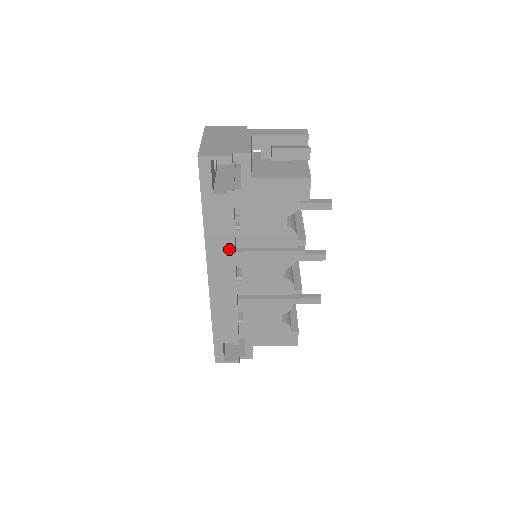
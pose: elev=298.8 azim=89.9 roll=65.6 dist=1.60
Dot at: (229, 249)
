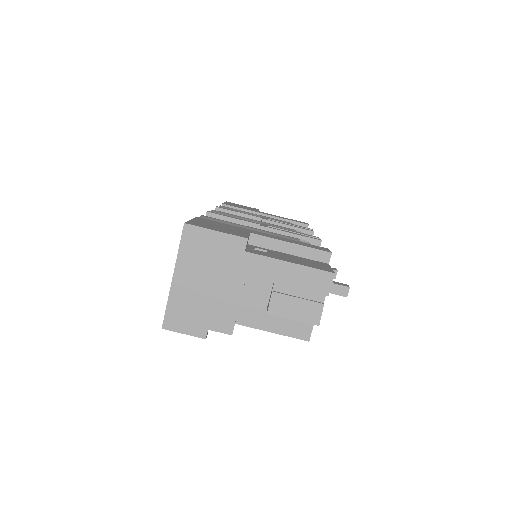
Dot at: occluded
